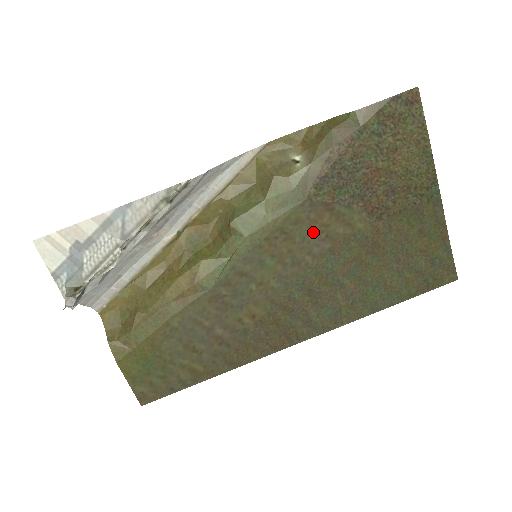
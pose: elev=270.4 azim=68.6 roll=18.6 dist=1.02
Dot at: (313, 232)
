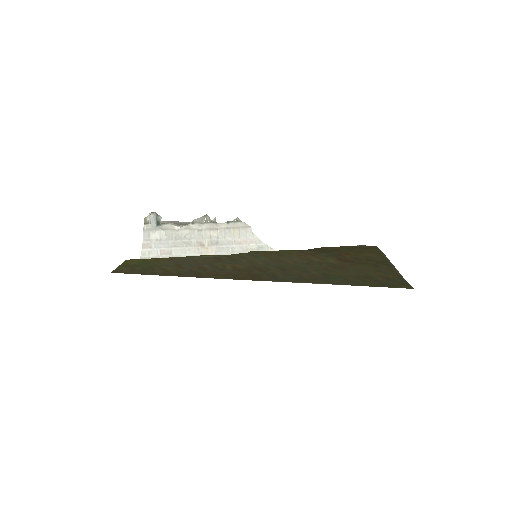
Dot at: (298, 257)
